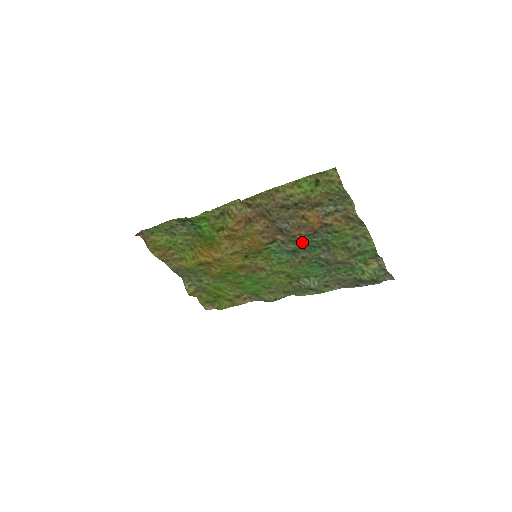
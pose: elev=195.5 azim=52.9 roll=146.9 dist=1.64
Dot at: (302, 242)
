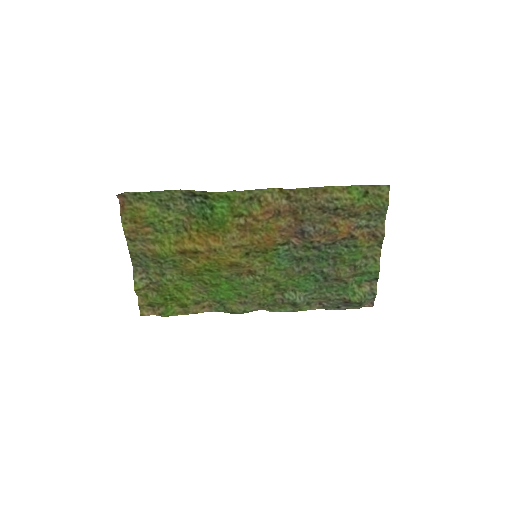
Dot at: (315, 251)
